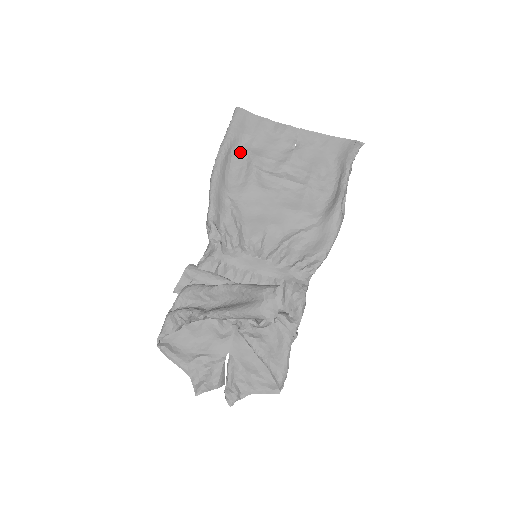
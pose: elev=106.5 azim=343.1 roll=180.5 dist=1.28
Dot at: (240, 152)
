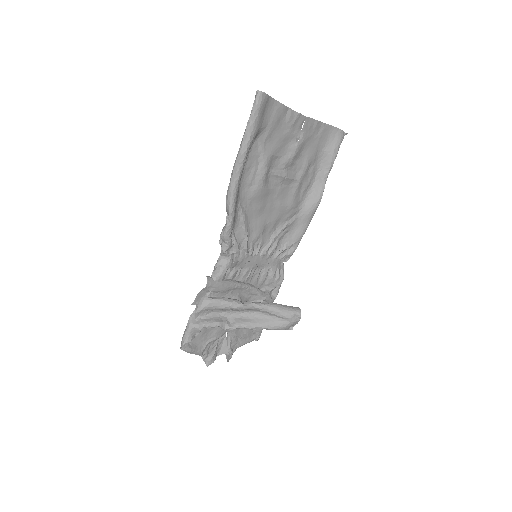
Dot at: (254, 149)
